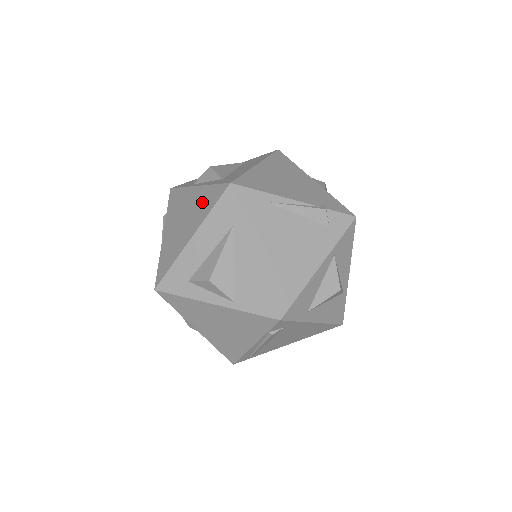
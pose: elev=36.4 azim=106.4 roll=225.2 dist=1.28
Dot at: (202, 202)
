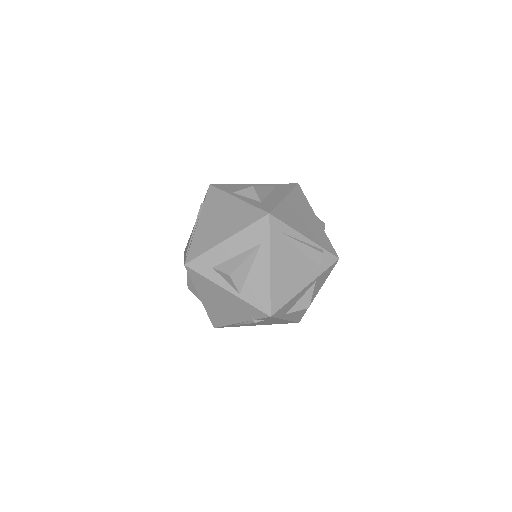
Dot at: occluded
